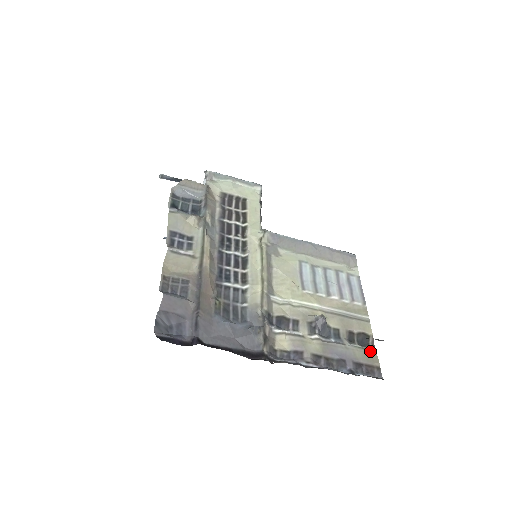
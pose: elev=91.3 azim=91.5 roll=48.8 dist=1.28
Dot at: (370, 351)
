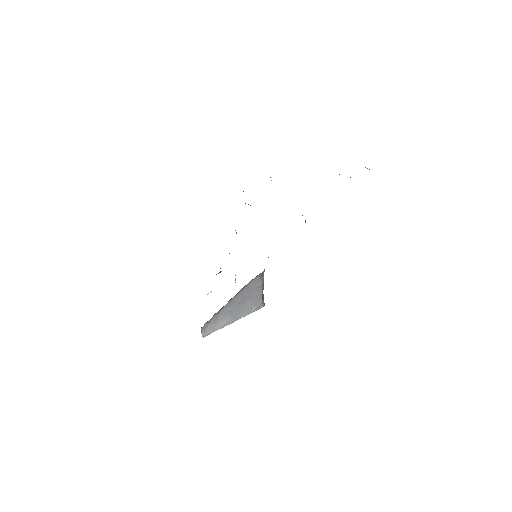
Dot at: occluded
